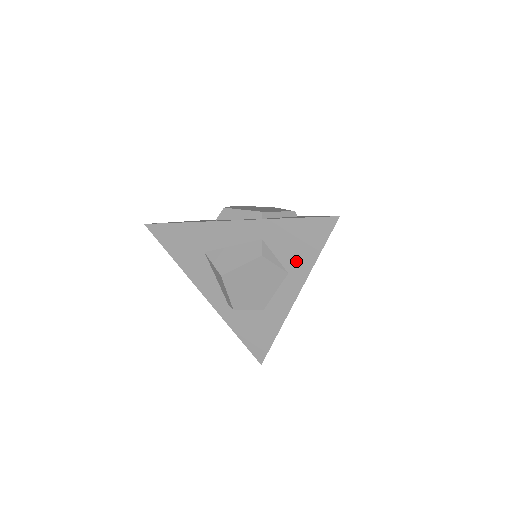
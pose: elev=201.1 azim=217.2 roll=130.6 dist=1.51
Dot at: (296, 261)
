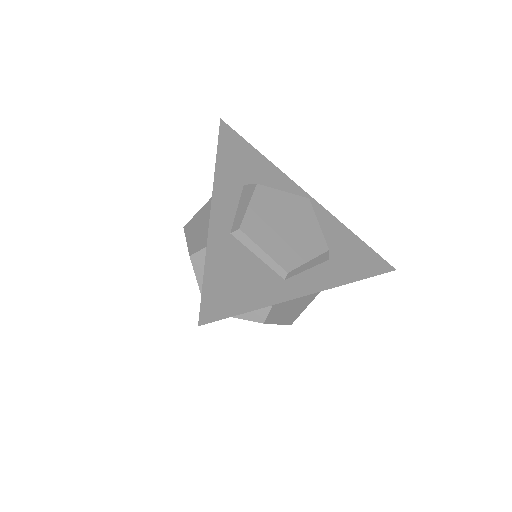
Dot at: occluded
